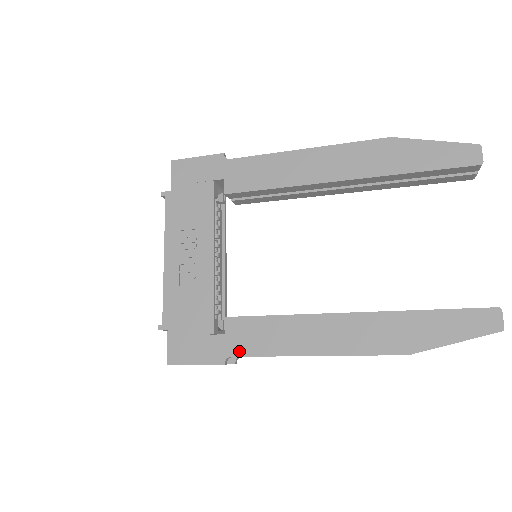
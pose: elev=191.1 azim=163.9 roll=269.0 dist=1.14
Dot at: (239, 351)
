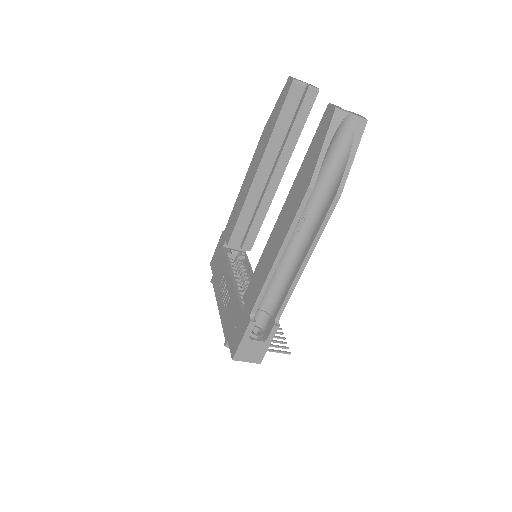
Dot at: (252, 304)
